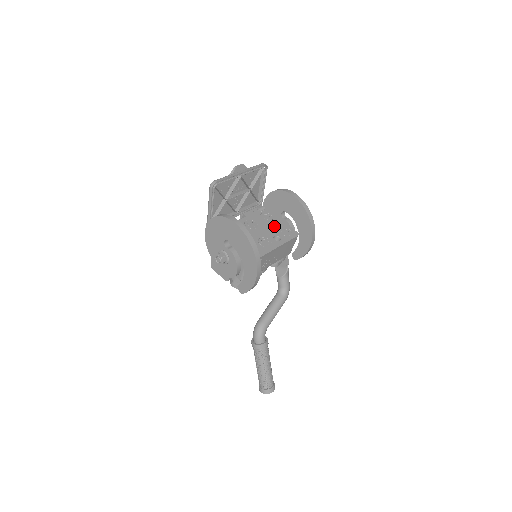
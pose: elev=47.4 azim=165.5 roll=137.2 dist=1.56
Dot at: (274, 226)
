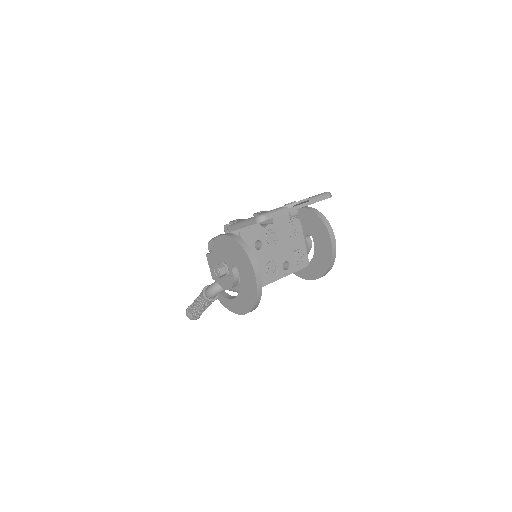
Dot at: (292, 246)
